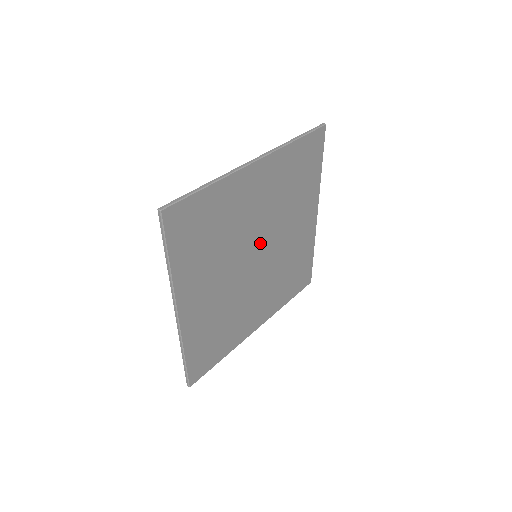
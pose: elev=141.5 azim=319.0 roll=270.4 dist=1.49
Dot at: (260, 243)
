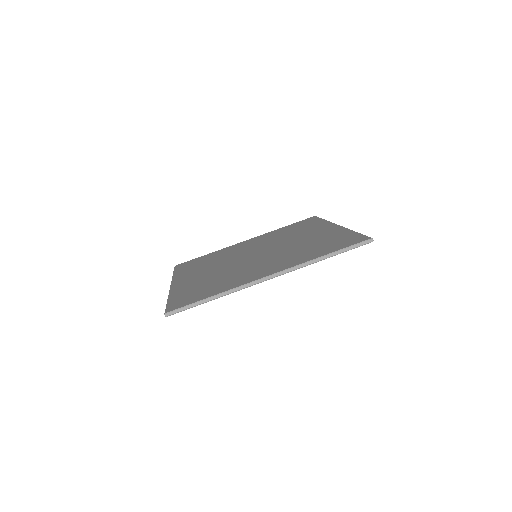
Dot at: occluded
